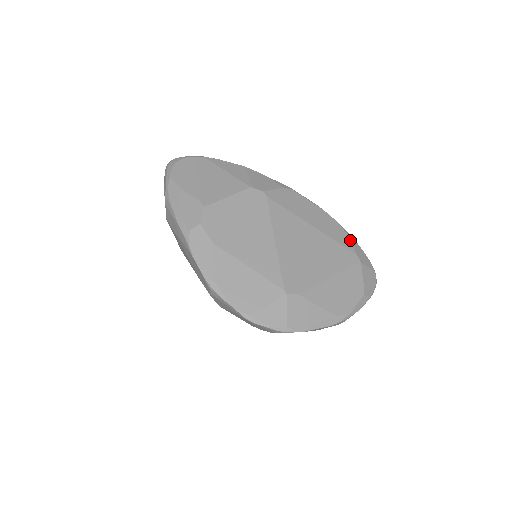
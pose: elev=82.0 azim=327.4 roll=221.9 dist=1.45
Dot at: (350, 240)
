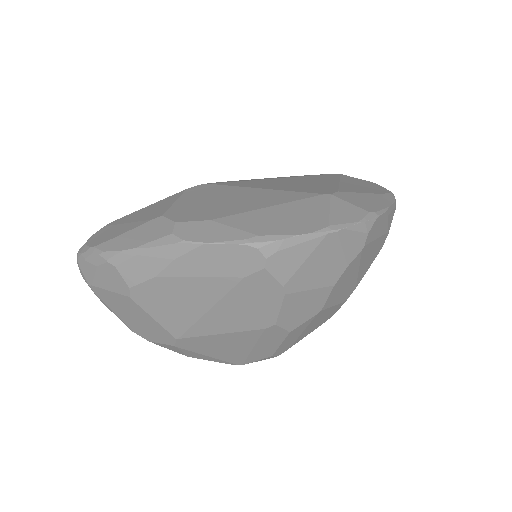
Dot at: occluded
